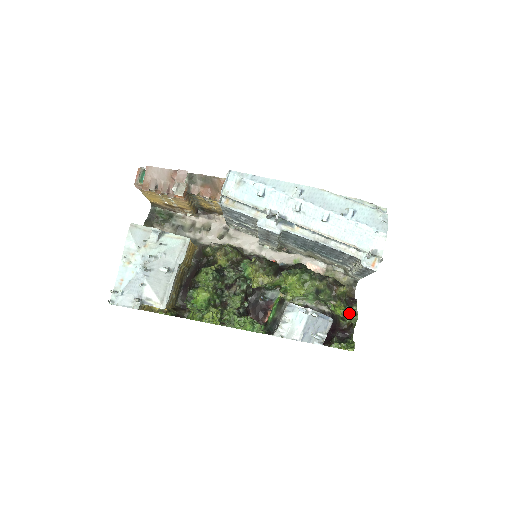
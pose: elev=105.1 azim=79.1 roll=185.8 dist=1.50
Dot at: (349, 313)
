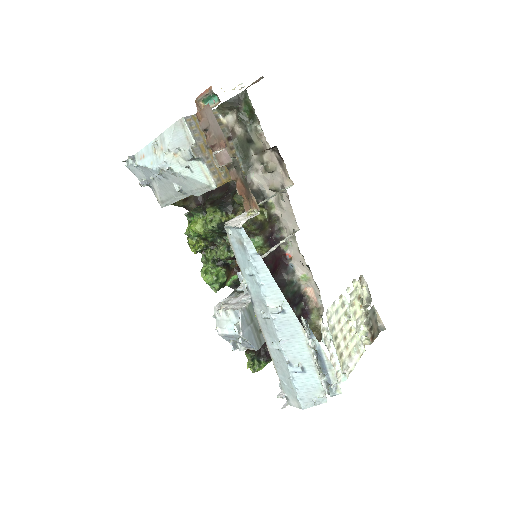
Dot at: occluded
